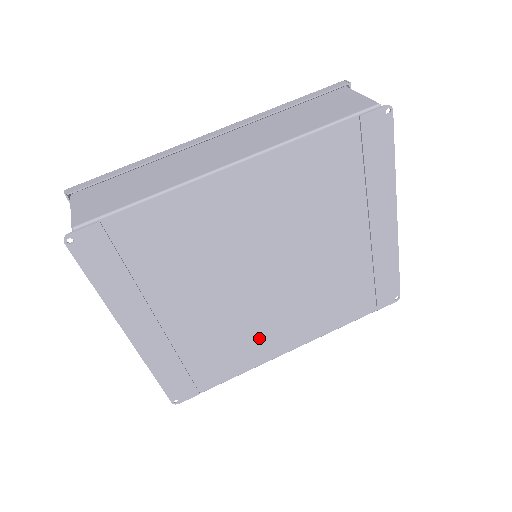
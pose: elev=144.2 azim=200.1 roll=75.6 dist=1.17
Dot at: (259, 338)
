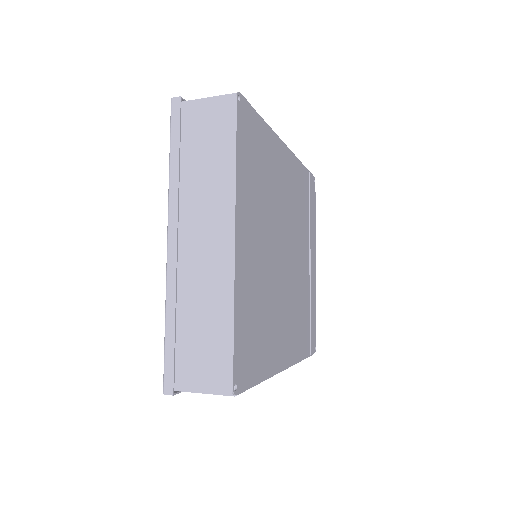
Dot at: (276, 330)
